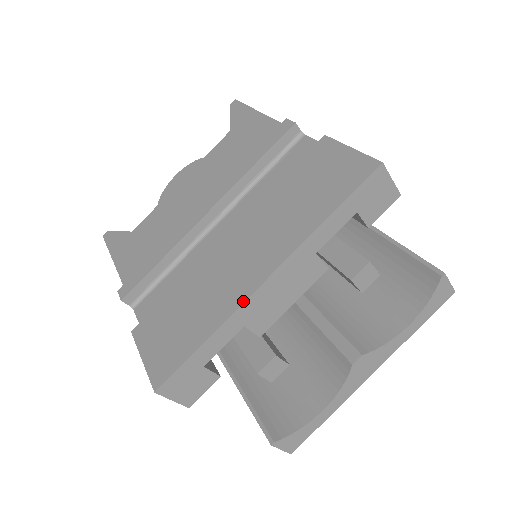
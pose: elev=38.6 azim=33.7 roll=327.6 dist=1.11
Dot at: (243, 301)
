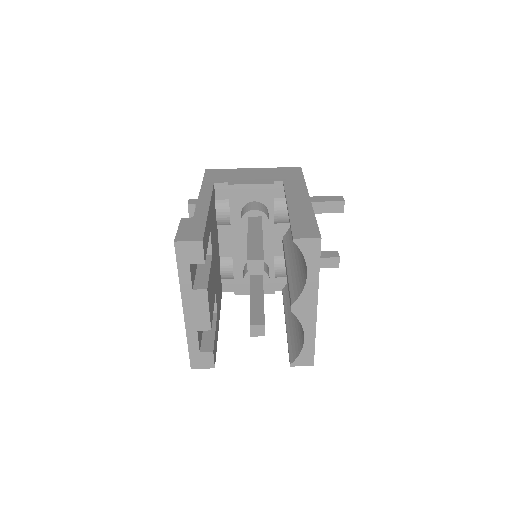
Dot at: (185, 323)
